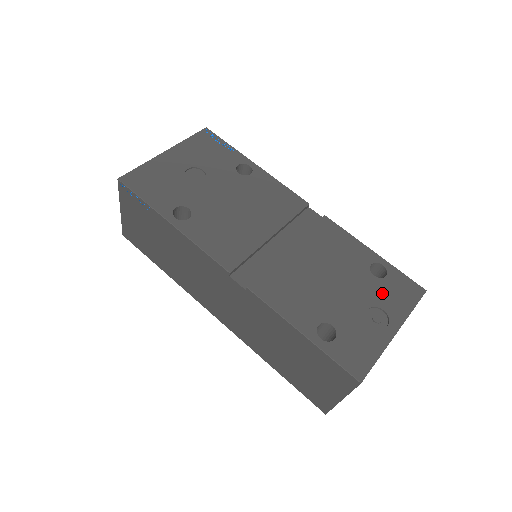
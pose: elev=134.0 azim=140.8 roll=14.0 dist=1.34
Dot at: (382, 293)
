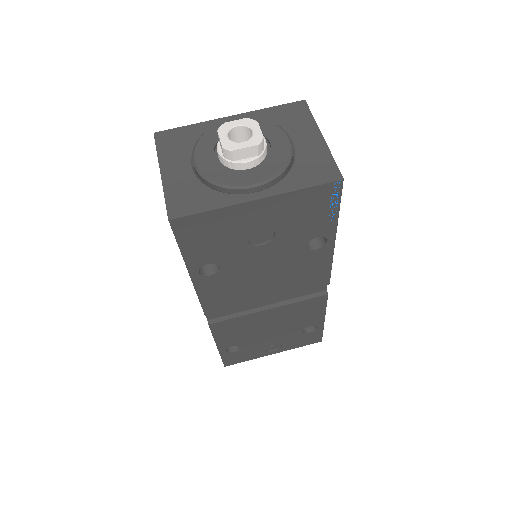
Dot at: (294, 339)
